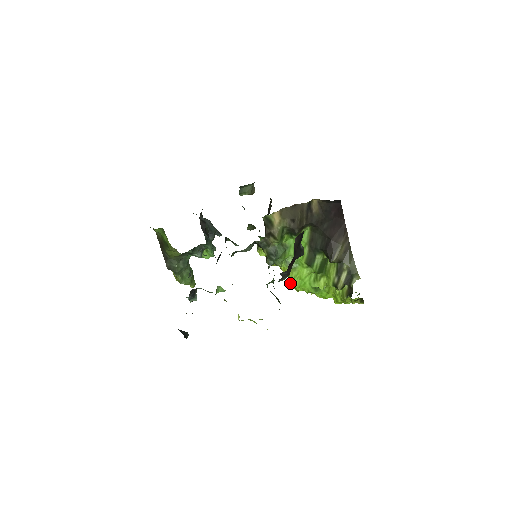
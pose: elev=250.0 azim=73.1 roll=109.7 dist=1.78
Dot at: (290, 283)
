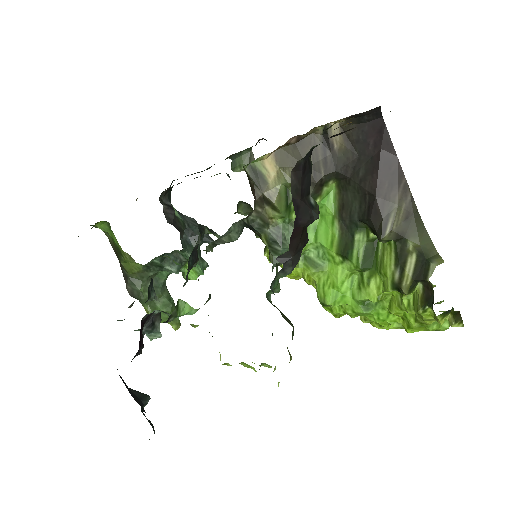
Dot at: (318, 298)
